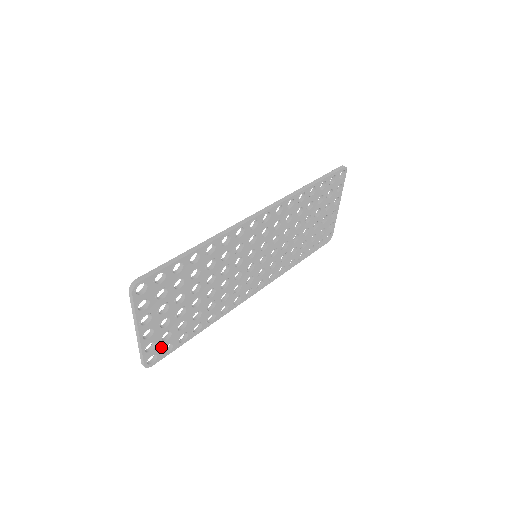
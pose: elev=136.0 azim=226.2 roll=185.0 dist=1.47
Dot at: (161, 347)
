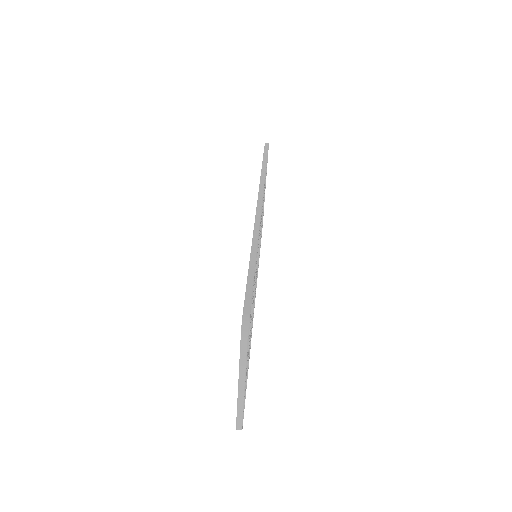
Dot at: occluded
